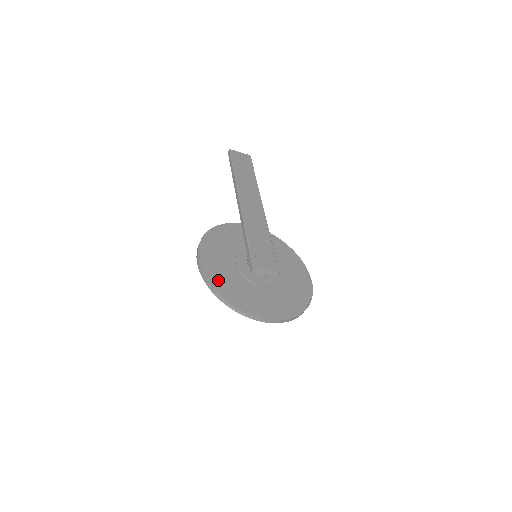
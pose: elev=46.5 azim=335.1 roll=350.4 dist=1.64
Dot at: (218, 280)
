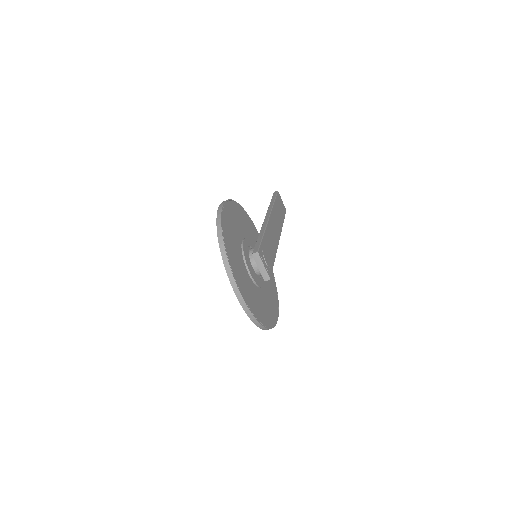
Dot at: (227, 230)
